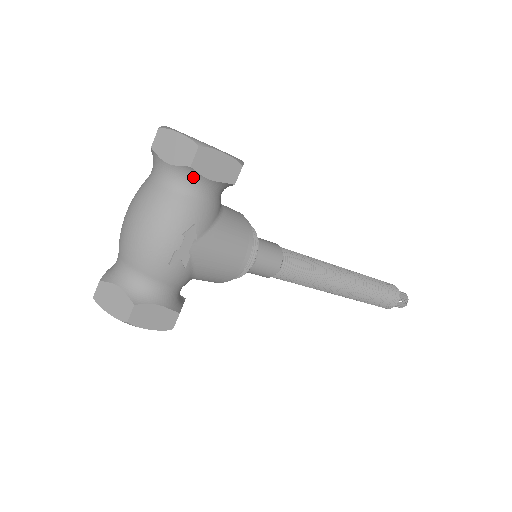
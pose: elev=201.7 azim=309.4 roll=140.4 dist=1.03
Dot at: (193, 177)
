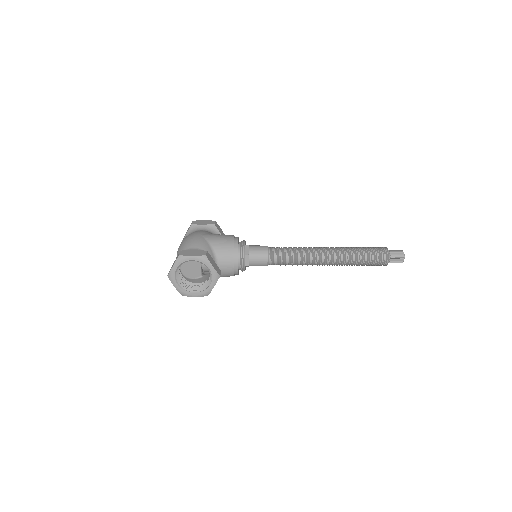
Dot at: occluded
